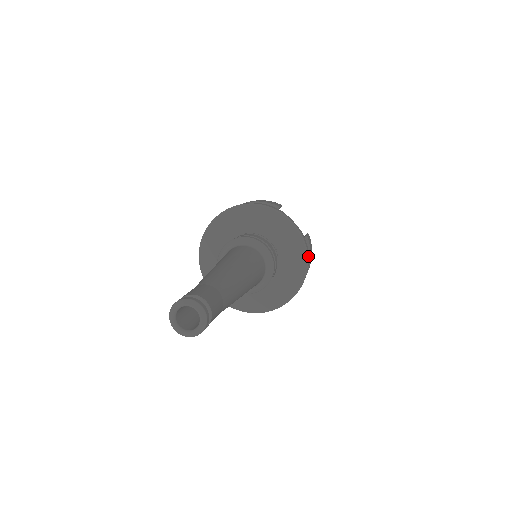
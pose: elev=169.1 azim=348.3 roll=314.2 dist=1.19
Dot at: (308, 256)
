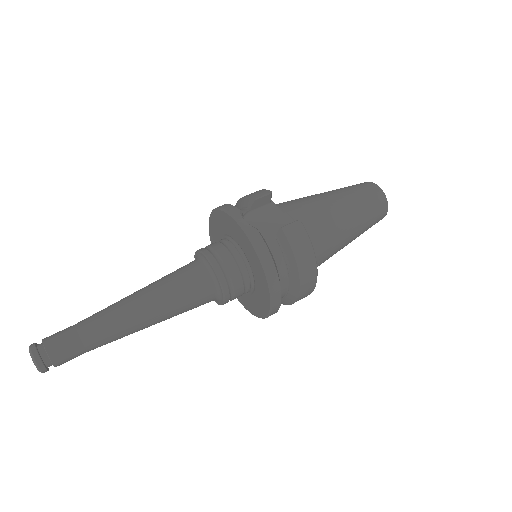
Dot at: (267, 257)
